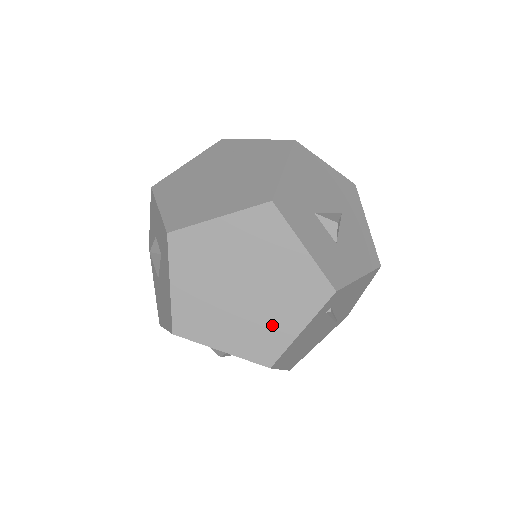
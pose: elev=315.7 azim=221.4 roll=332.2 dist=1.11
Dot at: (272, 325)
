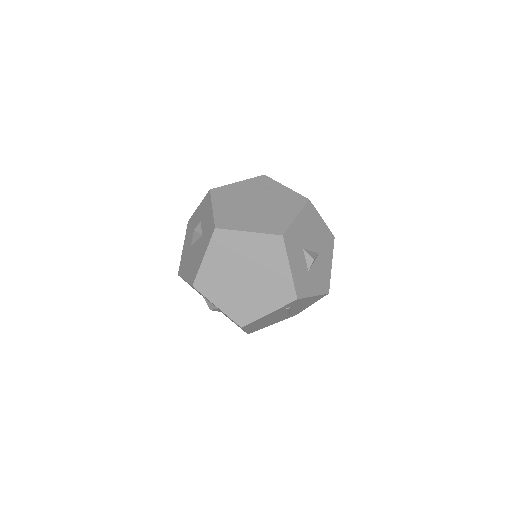
Dot at: (253, 304)
